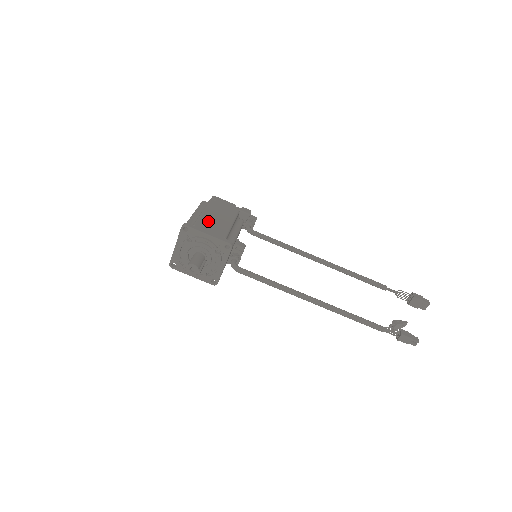
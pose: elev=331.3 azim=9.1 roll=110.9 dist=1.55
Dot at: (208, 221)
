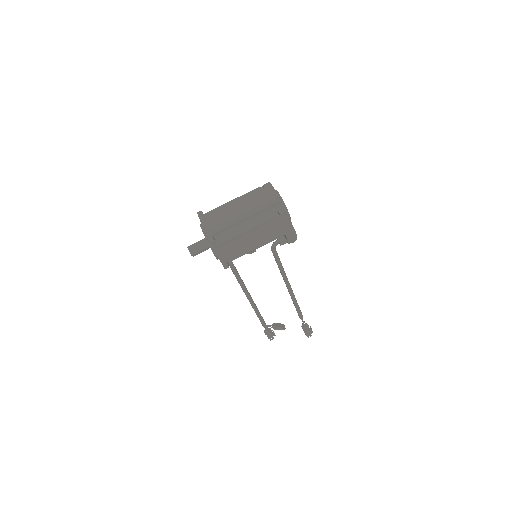
Dot at: (237, 243)
